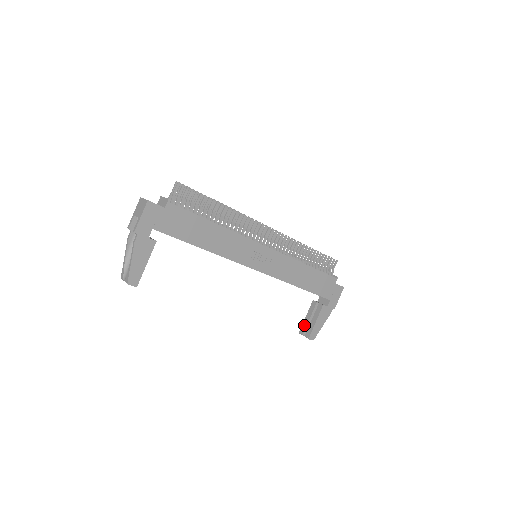
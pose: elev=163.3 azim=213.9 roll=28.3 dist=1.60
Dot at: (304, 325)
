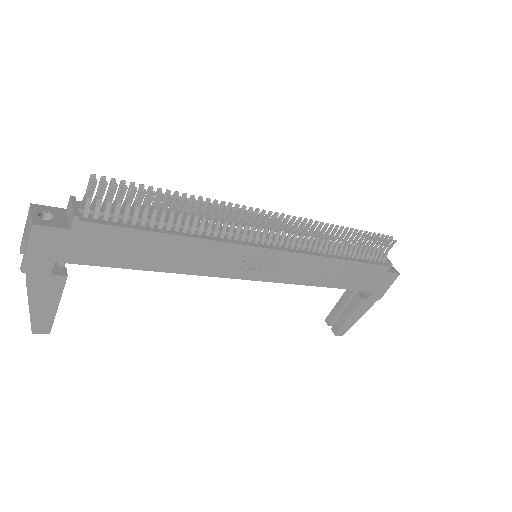
Dot at: (332, 314)
